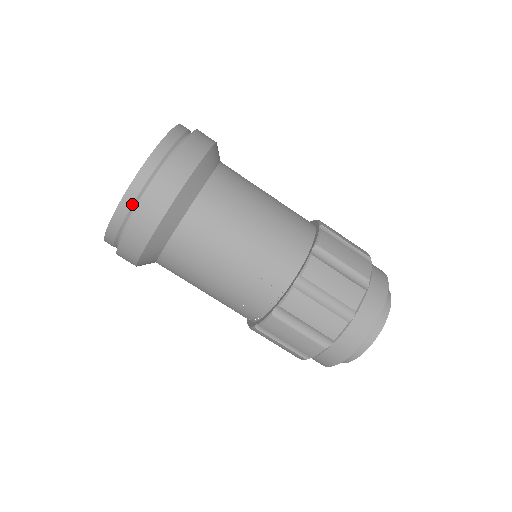
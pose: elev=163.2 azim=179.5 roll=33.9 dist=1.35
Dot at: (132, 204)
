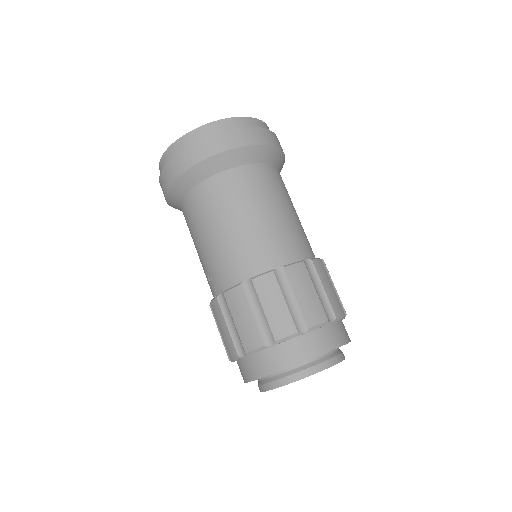
Dot at: occluded
